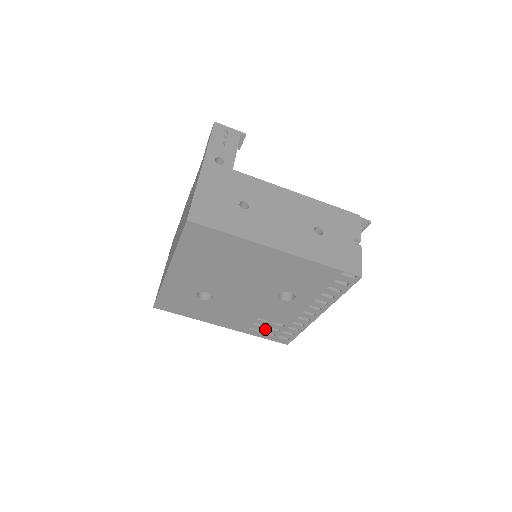
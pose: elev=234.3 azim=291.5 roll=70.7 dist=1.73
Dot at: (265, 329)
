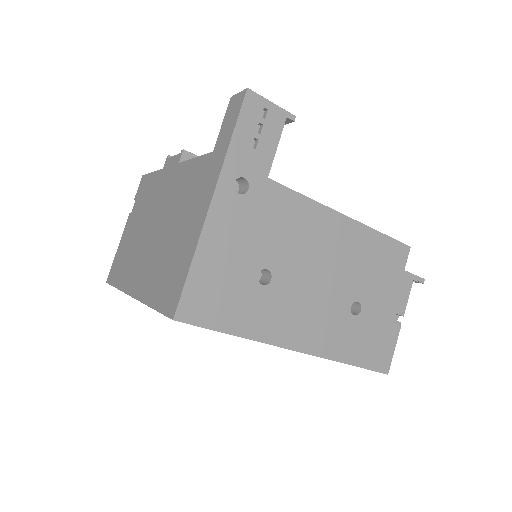
Dot at: occluded
